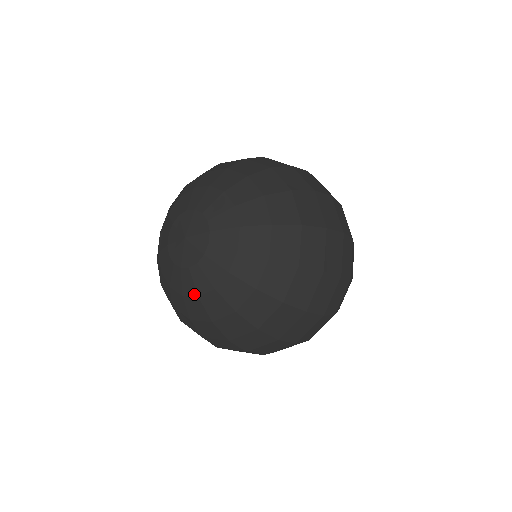
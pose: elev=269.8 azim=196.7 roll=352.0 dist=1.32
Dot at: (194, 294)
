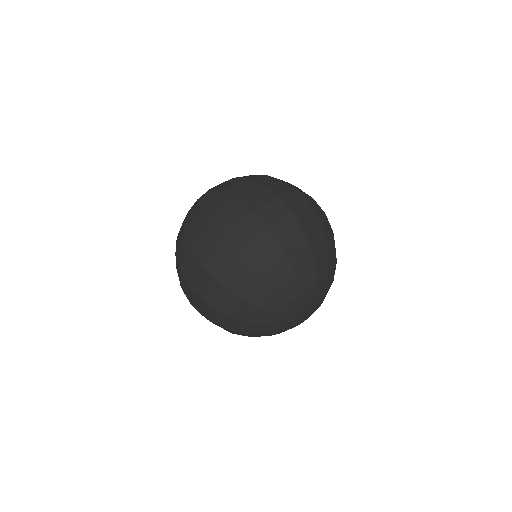
Dot at: occluded
